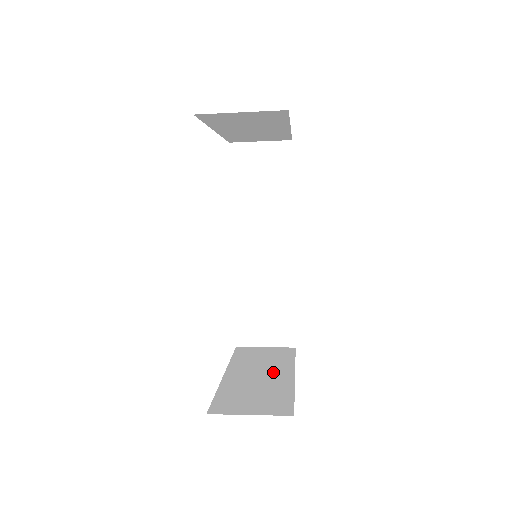
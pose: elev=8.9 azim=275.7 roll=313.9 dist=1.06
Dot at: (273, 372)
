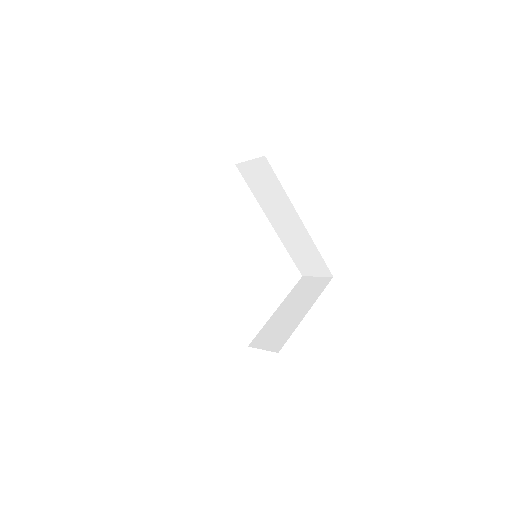
Dot at: (299, 309)
